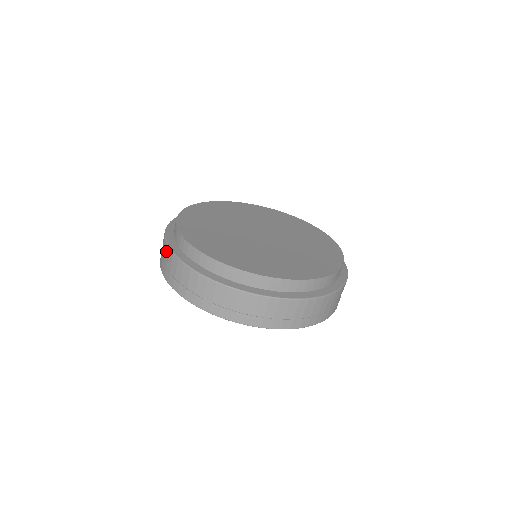
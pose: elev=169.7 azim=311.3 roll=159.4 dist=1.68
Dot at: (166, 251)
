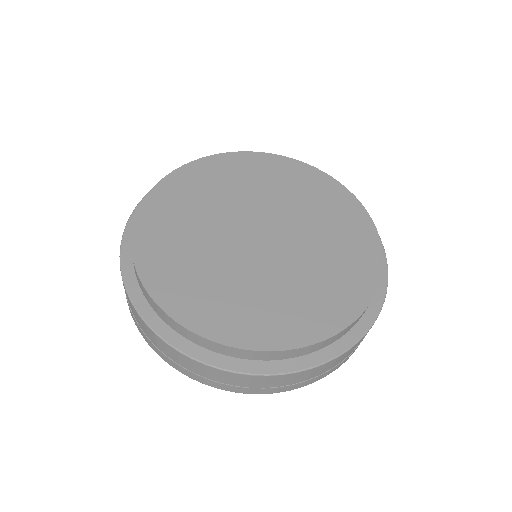
Dot at: (148, 331)
